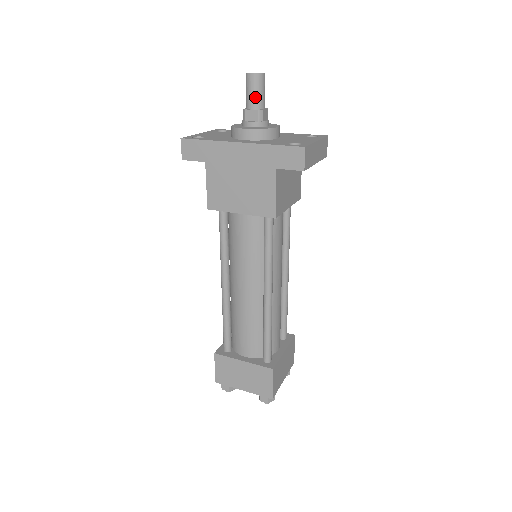
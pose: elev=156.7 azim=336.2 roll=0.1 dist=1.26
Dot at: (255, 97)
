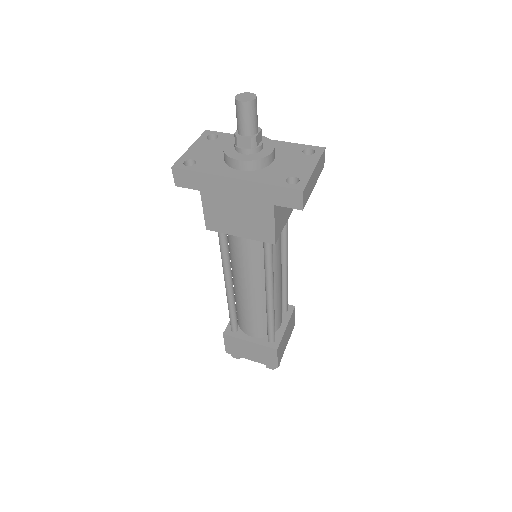
Dot at: (247, 124)
